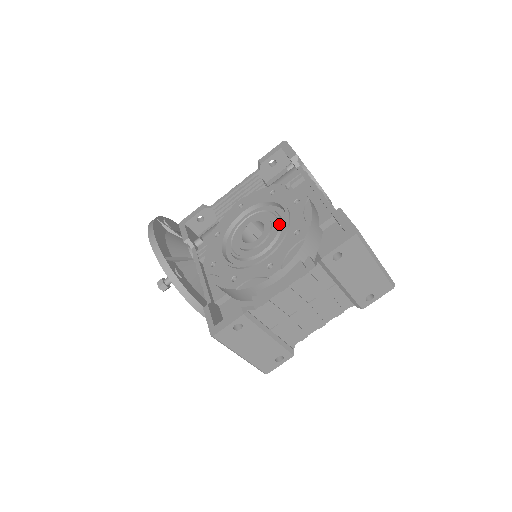
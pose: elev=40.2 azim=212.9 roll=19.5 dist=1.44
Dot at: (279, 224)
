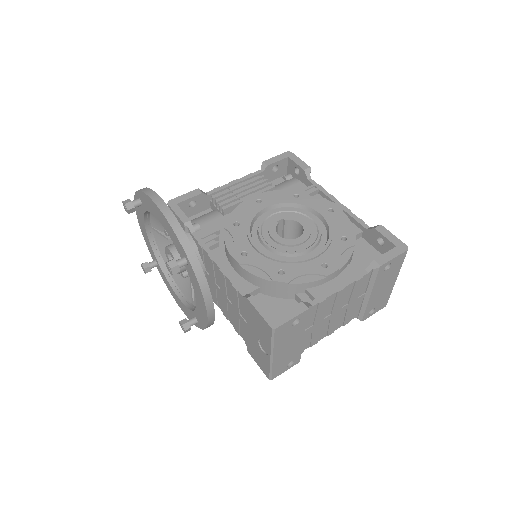
Dot at: (320, 227)
